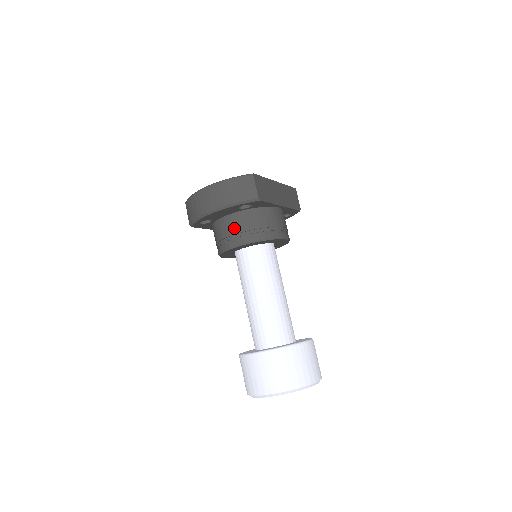
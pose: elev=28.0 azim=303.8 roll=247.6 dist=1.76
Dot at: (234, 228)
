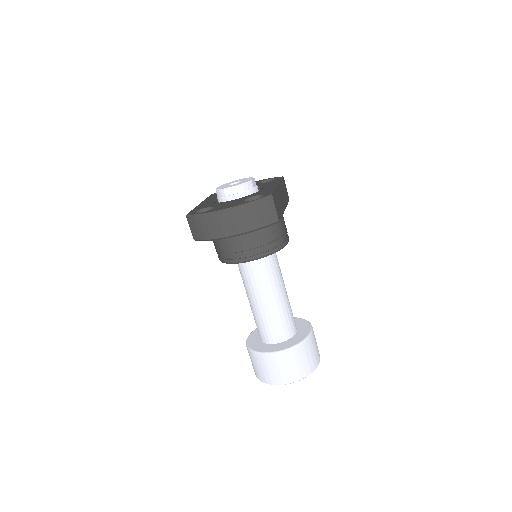
Dot at: (246, 244)
